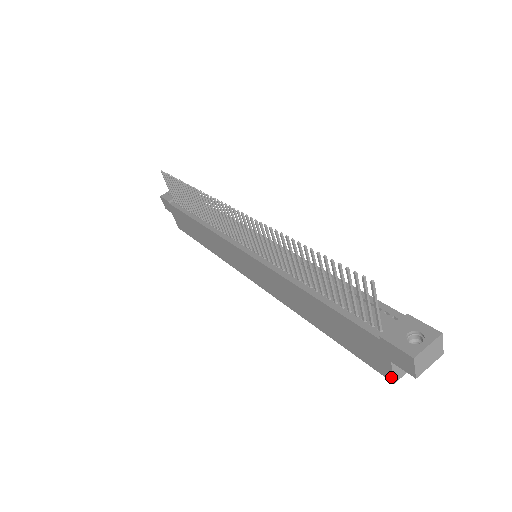
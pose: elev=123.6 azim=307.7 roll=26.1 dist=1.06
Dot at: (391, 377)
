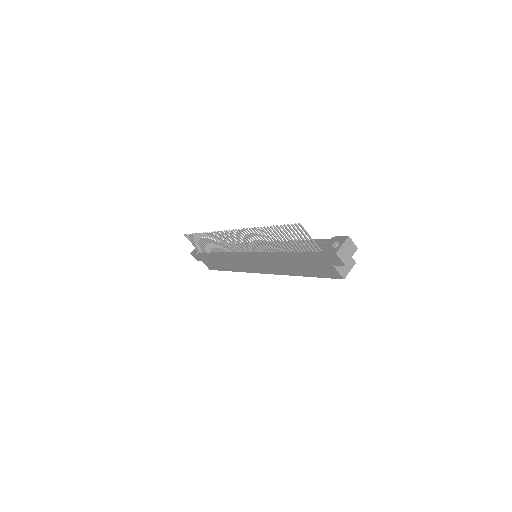
Dot at: (340, 276)
